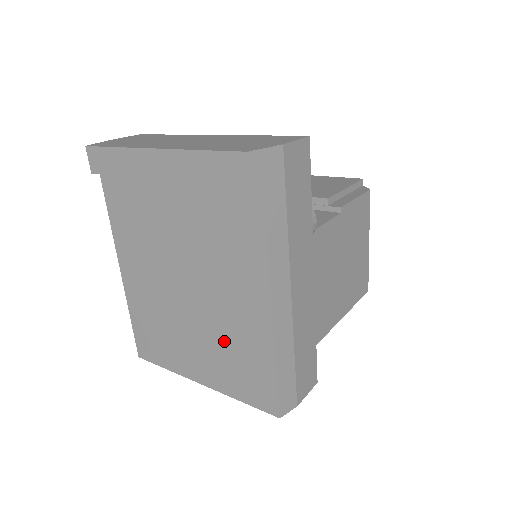
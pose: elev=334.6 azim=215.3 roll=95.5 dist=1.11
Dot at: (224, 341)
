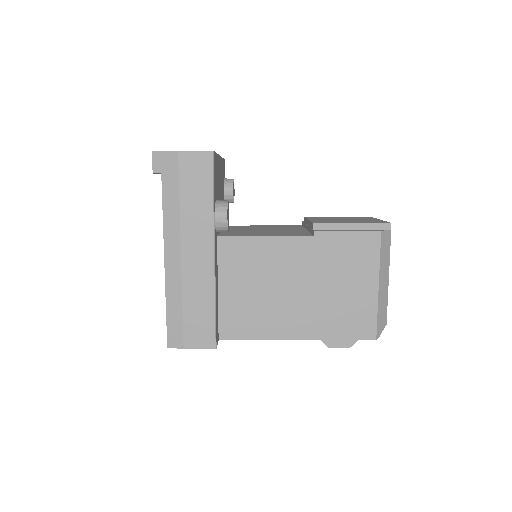
Dot at: occluded
